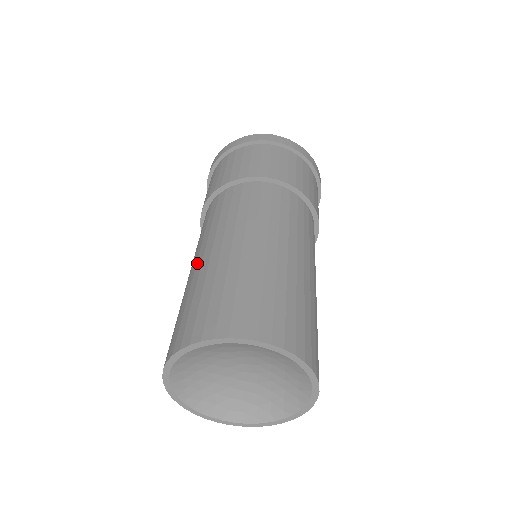
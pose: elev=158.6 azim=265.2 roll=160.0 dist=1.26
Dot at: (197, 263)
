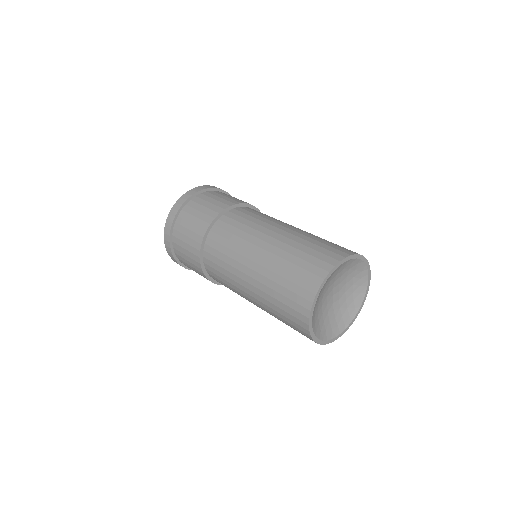
Dot at: (257, 262)
